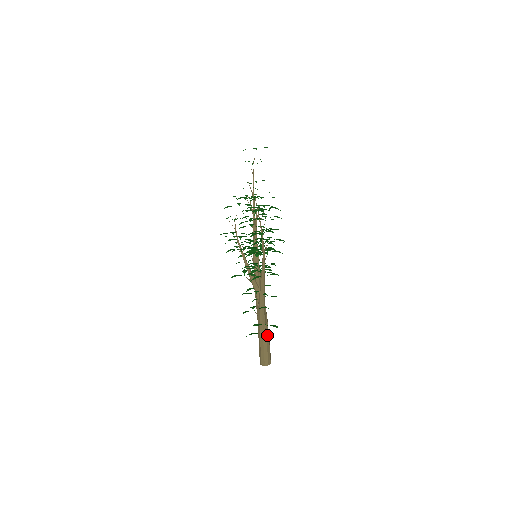
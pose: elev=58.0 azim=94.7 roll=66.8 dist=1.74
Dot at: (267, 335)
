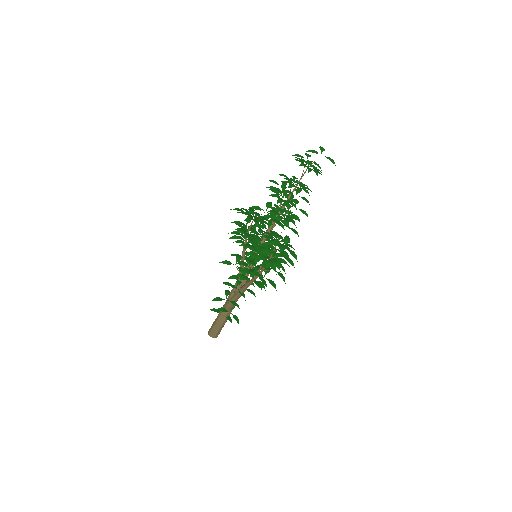
Dot at: (227, 318)
